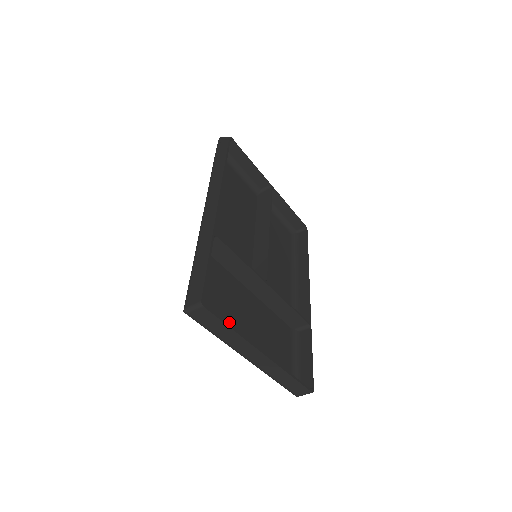
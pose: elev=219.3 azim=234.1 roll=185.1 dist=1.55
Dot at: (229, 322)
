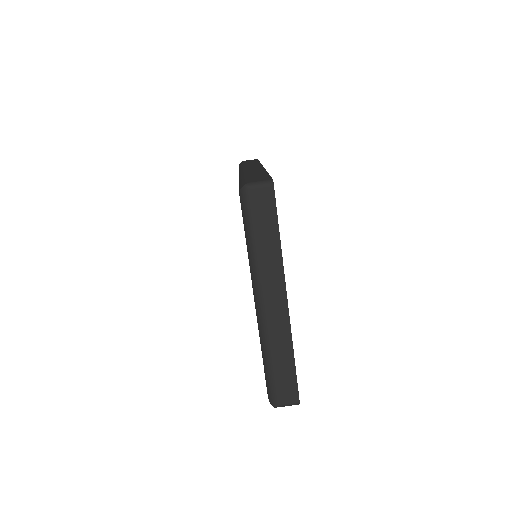
Dot at: occluded
